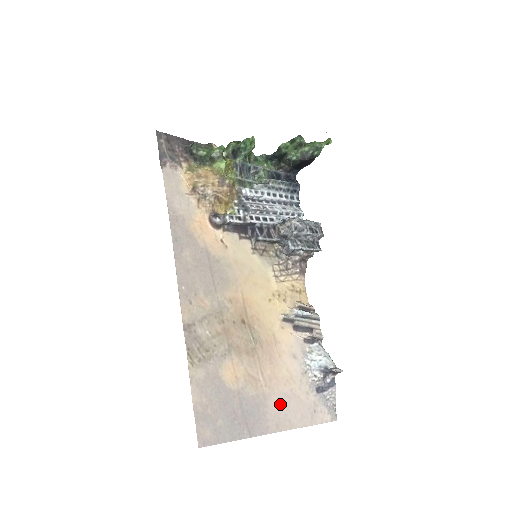
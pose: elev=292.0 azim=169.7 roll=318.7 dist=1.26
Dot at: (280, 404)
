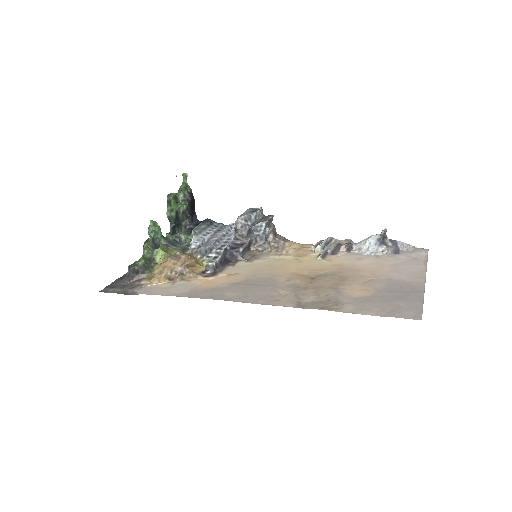
Dot at: (400, 273)
